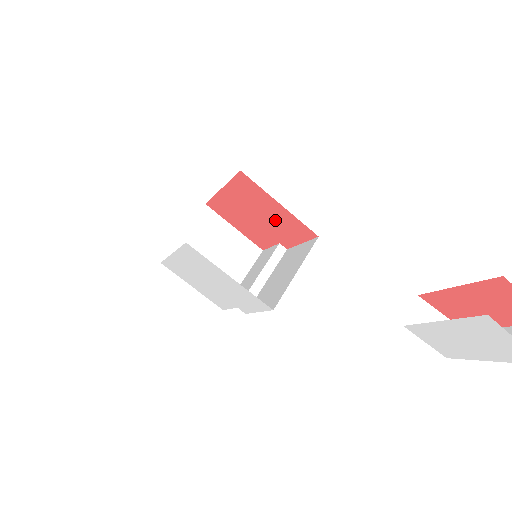
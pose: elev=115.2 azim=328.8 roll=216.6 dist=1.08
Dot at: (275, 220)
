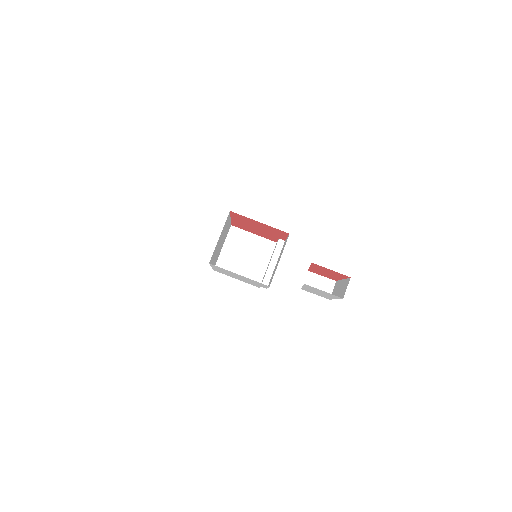
Dot at: (265, 229)
